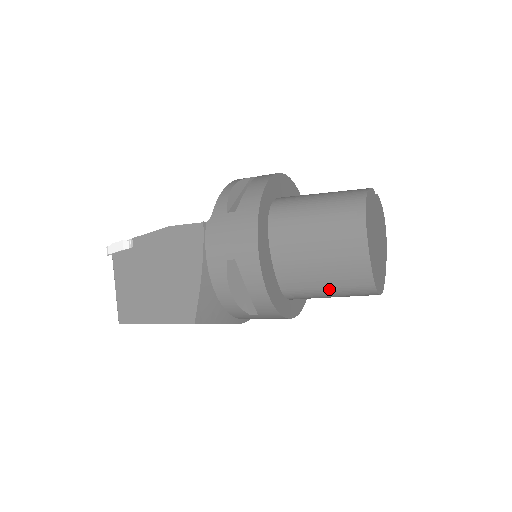
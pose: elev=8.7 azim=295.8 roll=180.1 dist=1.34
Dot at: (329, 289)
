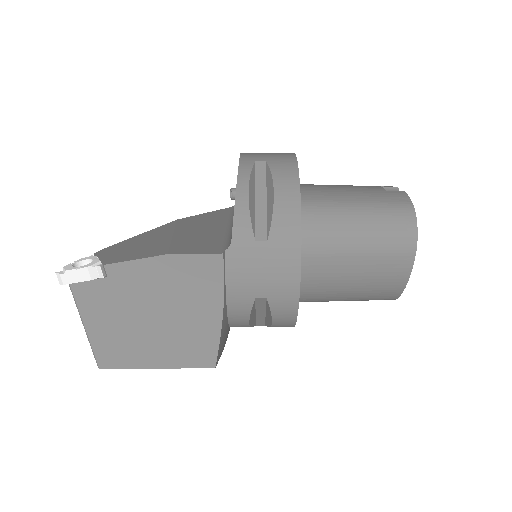
Dot at: (348, 300)
